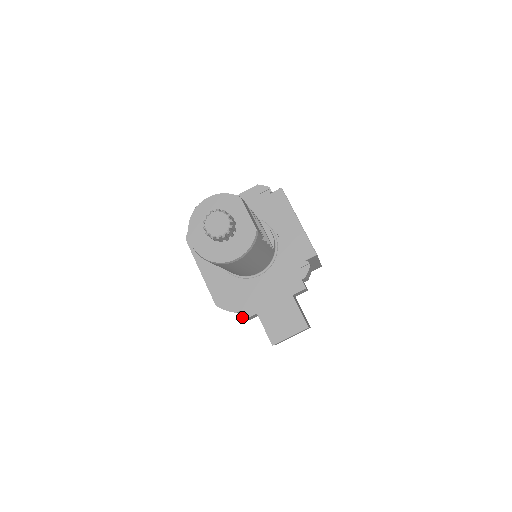
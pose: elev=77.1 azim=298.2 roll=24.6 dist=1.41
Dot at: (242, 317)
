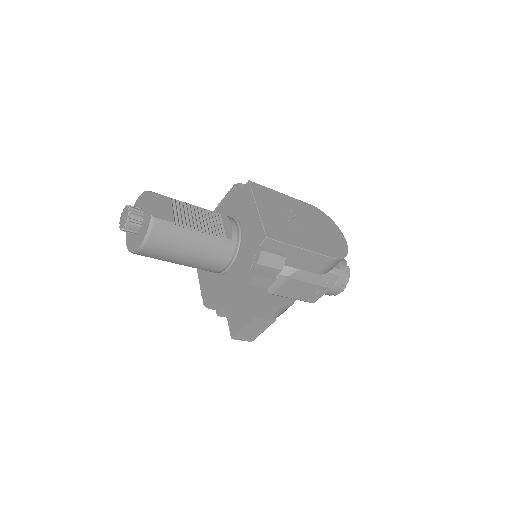
Dot at: (216, 313)
